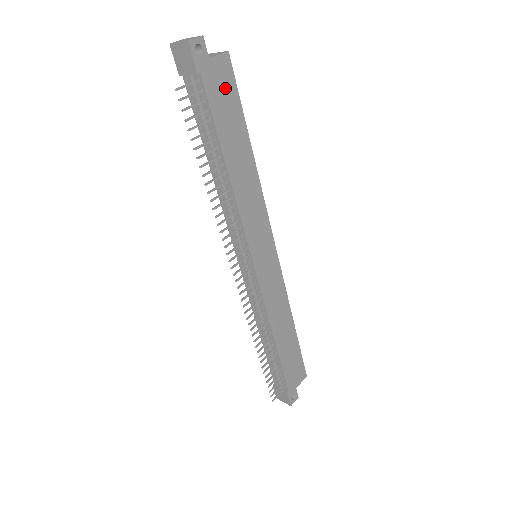
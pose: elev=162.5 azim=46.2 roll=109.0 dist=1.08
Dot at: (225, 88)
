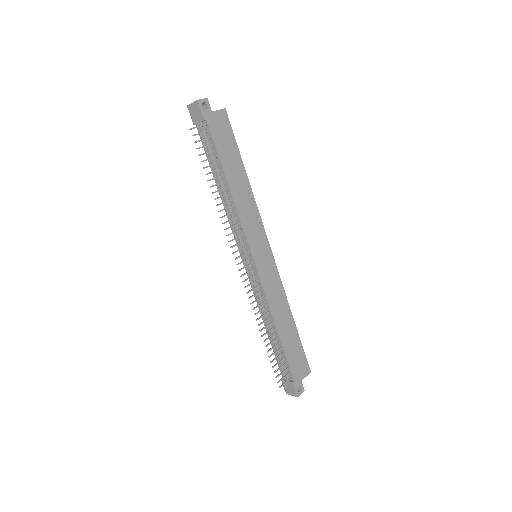
Dot at: (224, 131)
